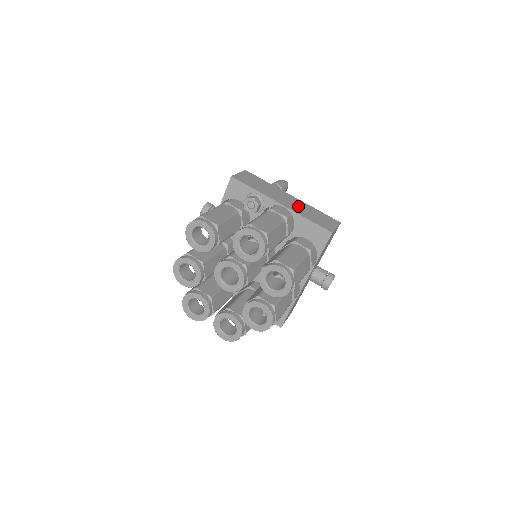
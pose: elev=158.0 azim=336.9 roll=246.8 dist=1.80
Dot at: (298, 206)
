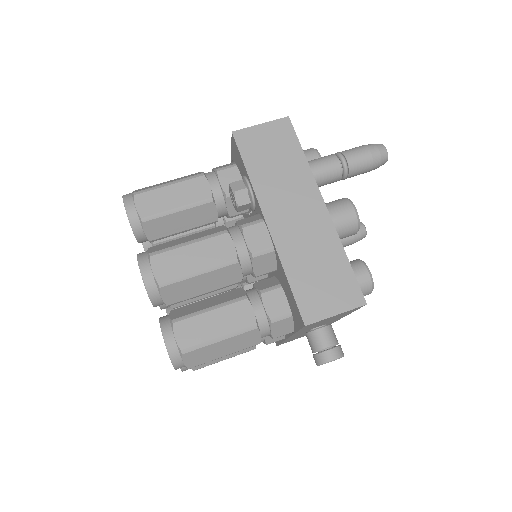
Dot at: (304, 237)
